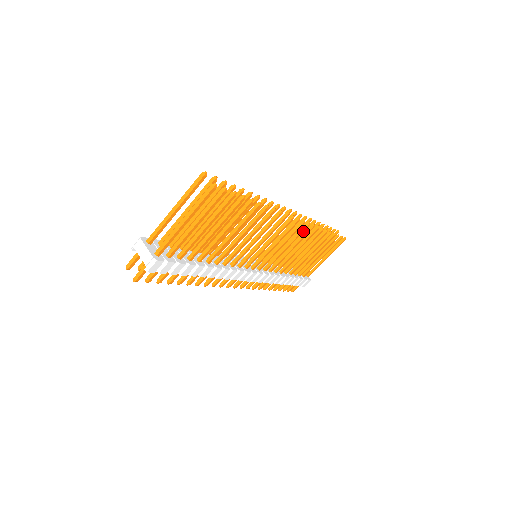
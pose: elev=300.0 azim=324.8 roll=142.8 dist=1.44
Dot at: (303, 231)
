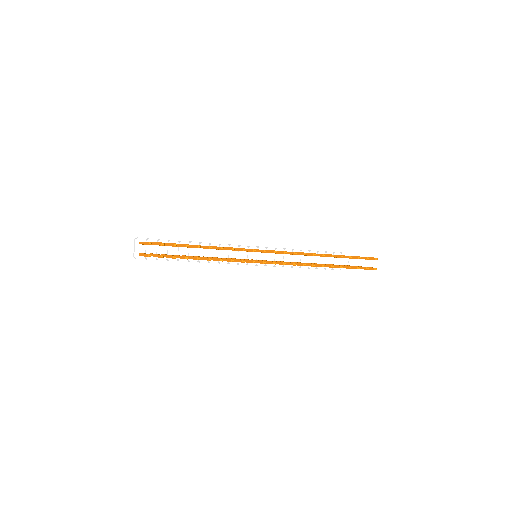
Dot at: occluded
